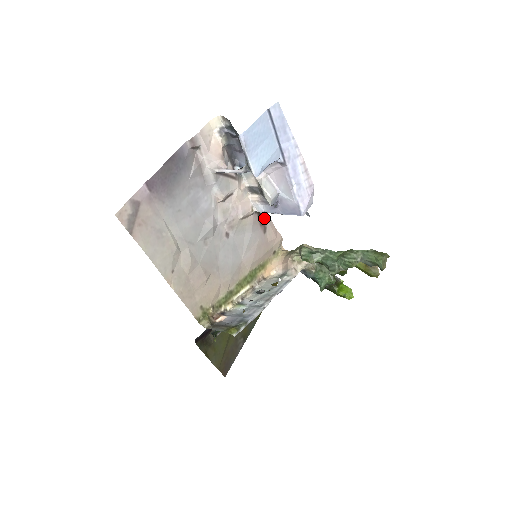
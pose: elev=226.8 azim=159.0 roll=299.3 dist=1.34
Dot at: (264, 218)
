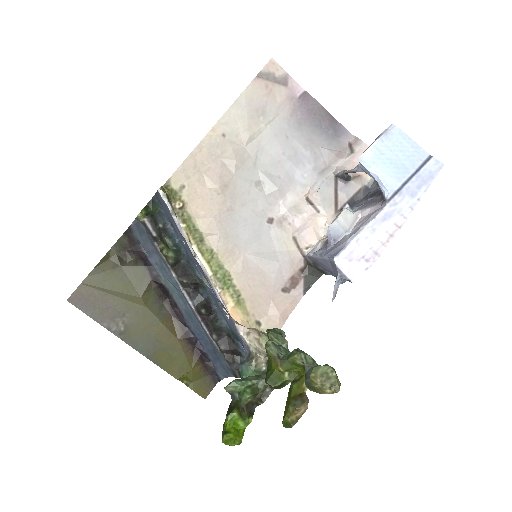
Dot at: (300, 284)
